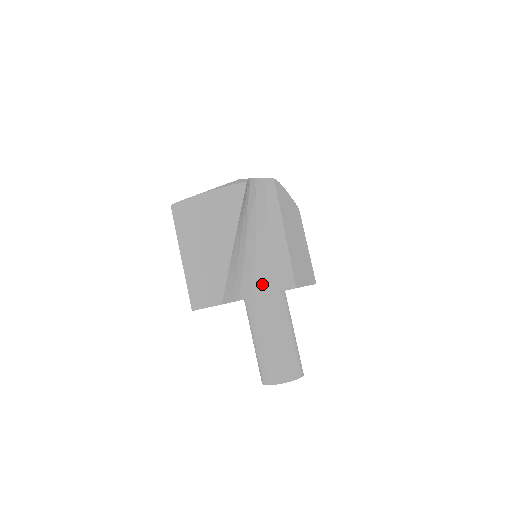
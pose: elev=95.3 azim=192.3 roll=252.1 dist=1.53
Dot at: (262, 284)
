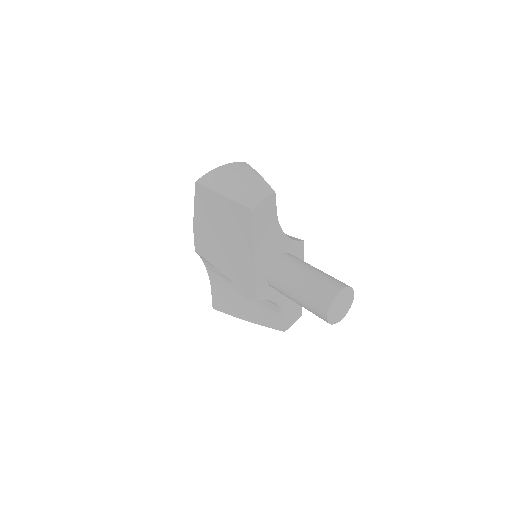
Dot at: occluded
